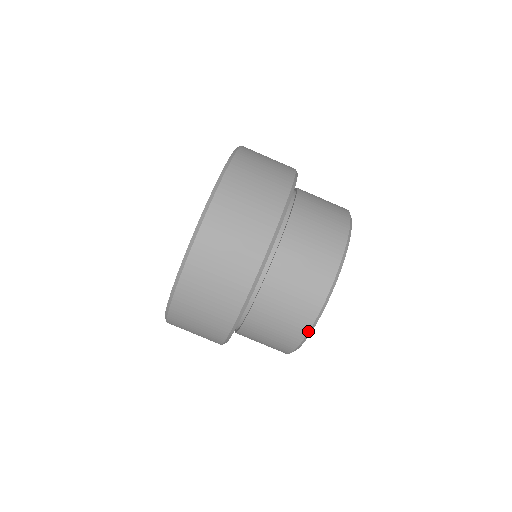
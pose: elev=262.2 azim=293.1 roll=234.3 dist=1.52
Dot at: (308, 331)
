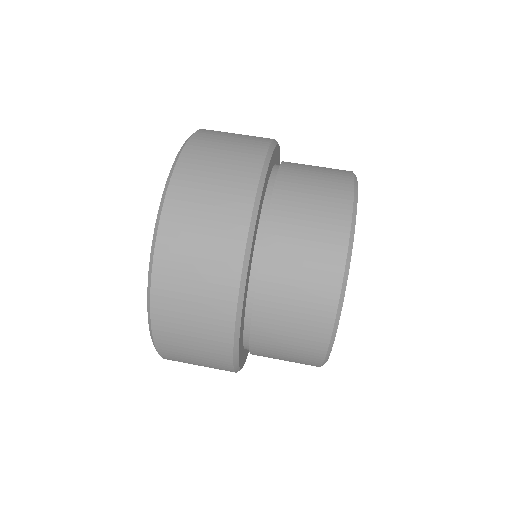
Dot at: (347, 246)
